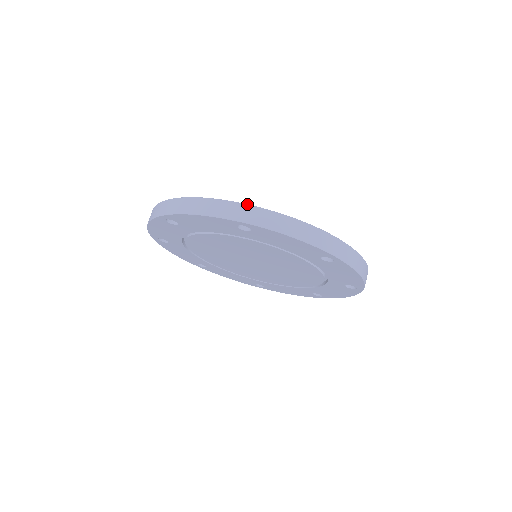
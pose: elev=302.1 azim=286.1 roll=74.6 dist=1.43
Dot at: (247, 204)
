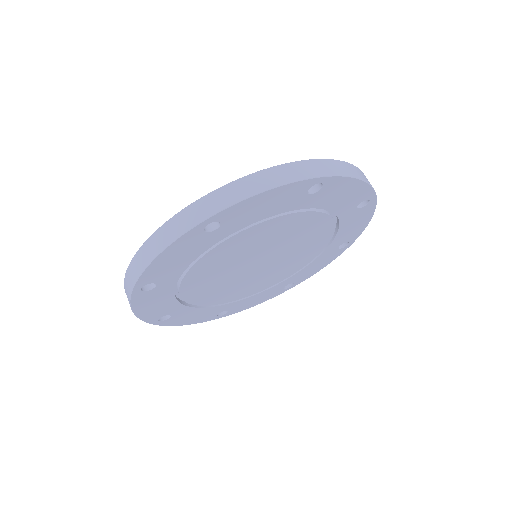
Dot at: (194, 202)
